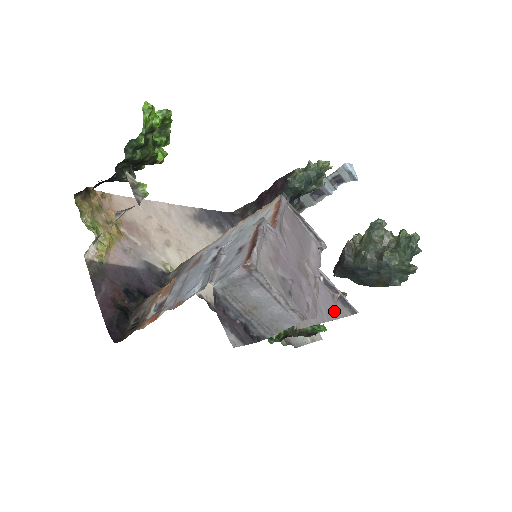
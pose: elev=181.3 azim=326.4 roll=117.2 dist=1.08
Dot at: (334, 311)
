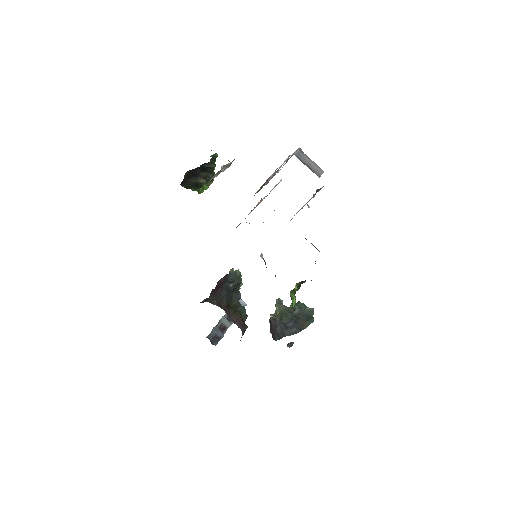
Dot at: occluded
